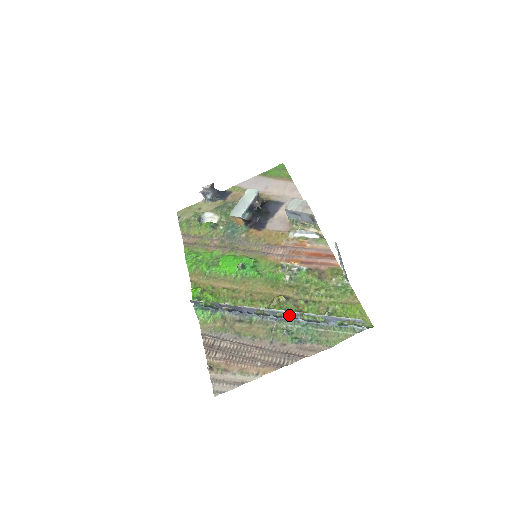
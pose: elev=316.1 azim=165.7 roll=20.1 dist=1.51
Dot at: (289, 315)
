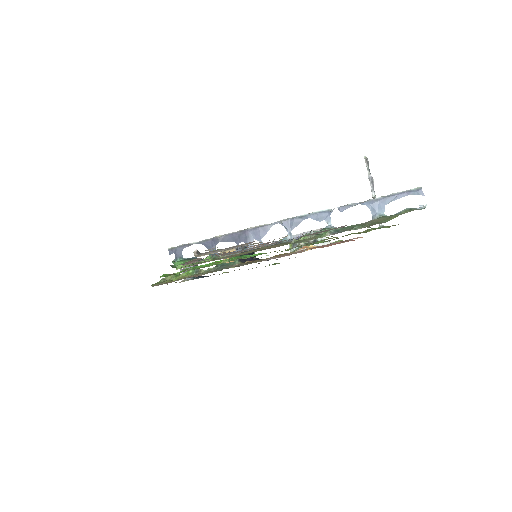
Dot at: occluded
